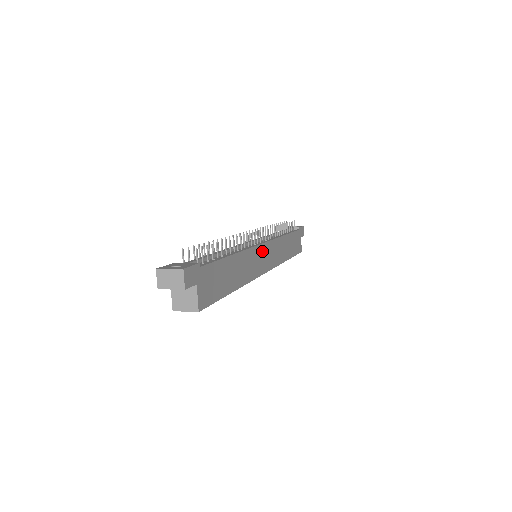
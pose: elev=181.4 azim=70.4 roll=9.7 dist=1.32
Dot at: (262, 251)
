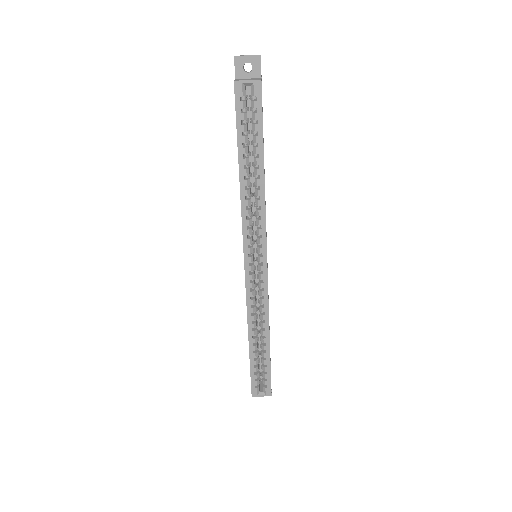
Dot at: occluded
